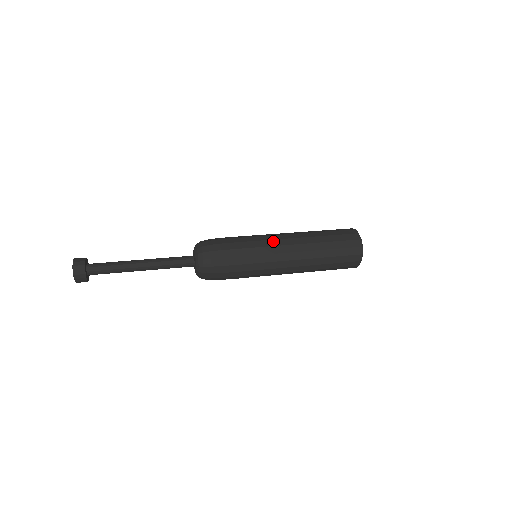
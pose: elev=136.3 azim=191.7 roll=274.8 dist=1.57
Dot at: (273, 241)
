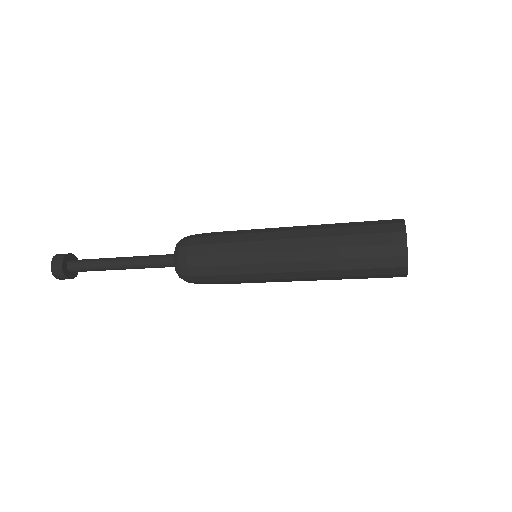
Dot at: (269, 254)
